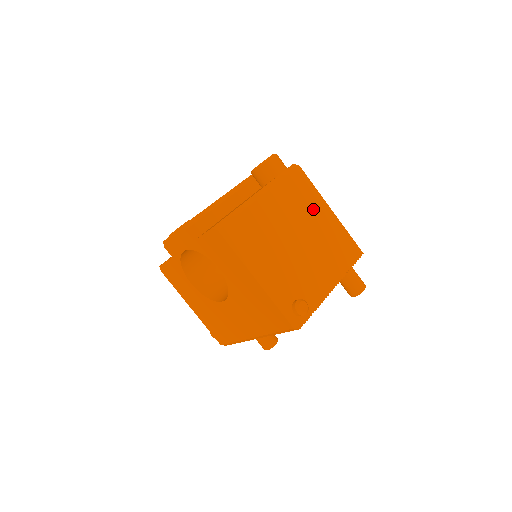
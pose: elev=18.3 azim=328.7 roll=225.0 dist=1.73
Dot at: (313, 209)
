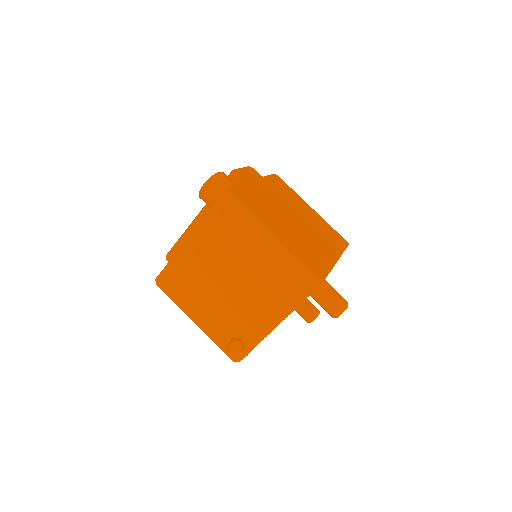
Dot at: (249, 242)
